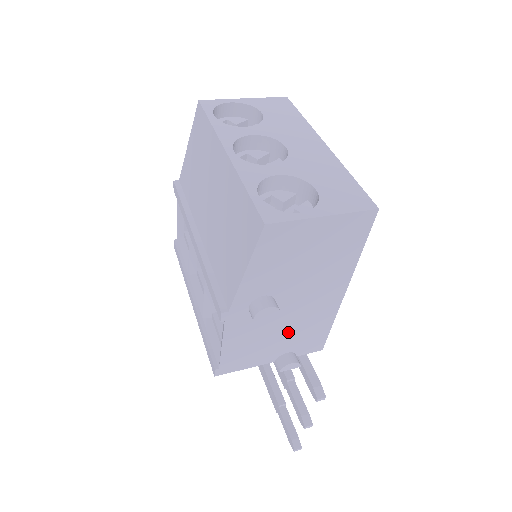
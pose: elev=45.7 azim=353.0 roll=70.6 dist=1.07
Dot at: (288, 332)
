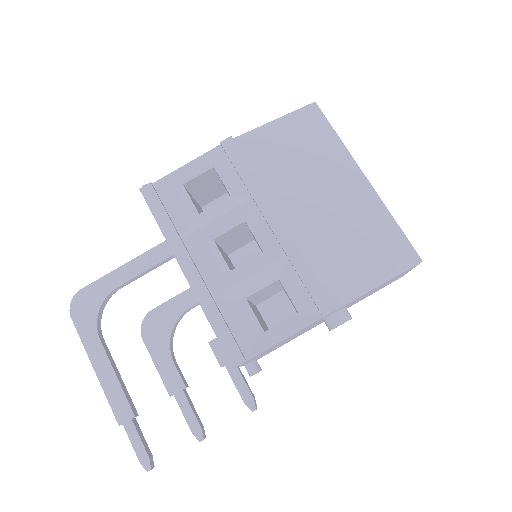
Dot at: occluded
